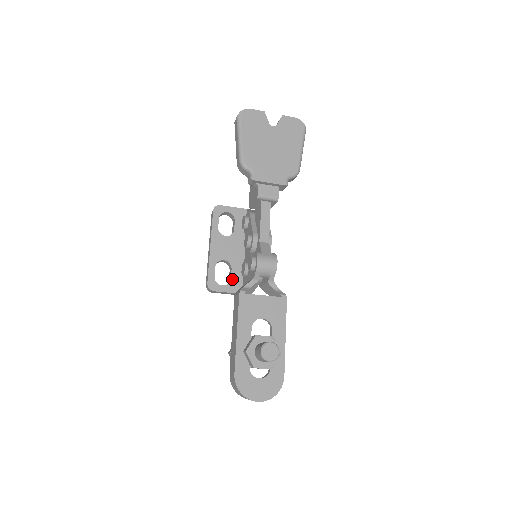
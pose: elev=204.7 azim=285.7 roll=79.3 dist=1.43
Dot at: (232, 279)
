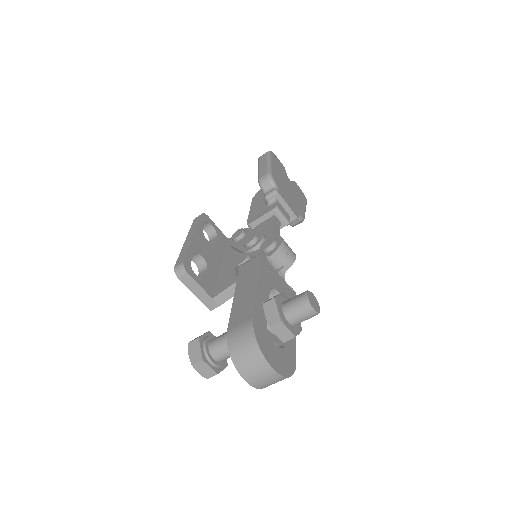
Dot at: (206, 278)
